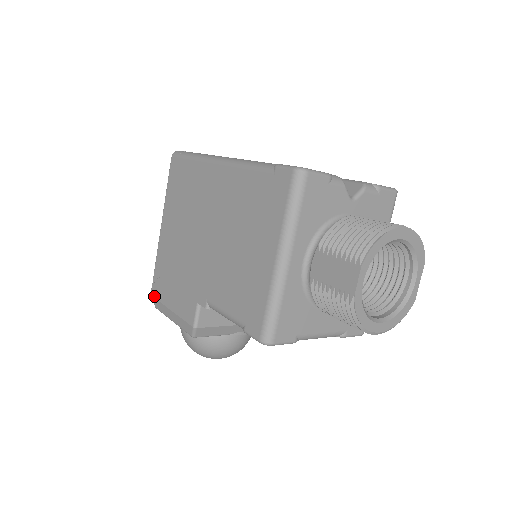
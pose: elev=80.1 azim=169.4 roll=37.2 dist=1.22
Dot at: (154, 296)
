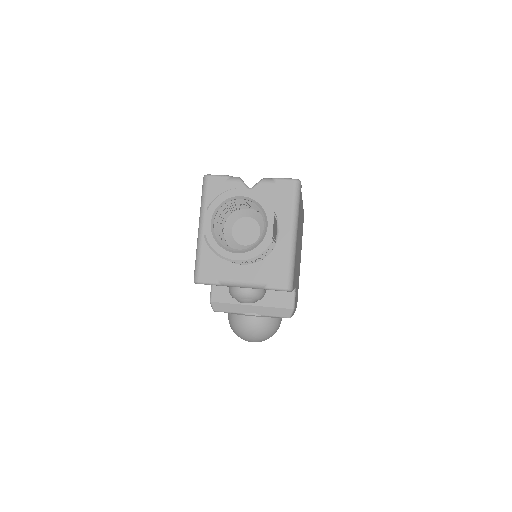
Dot at: occluded
